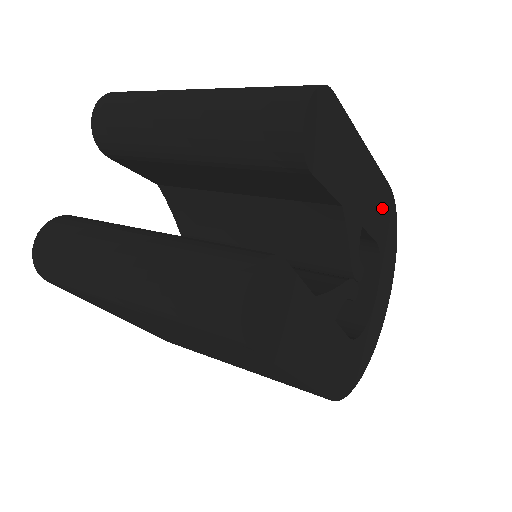
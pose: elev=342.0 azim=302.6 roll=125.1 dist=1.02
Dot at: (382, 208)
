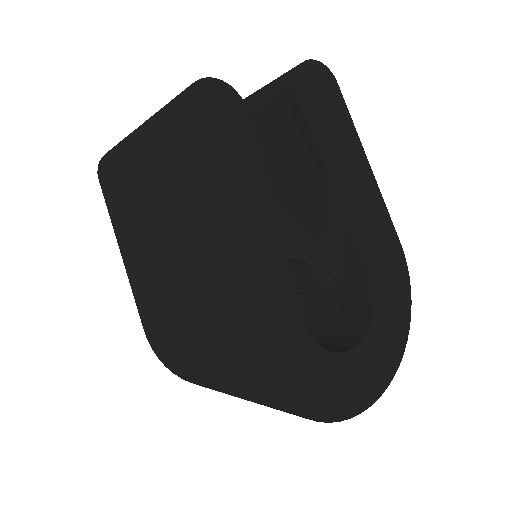
Dot at: (386, 251)
